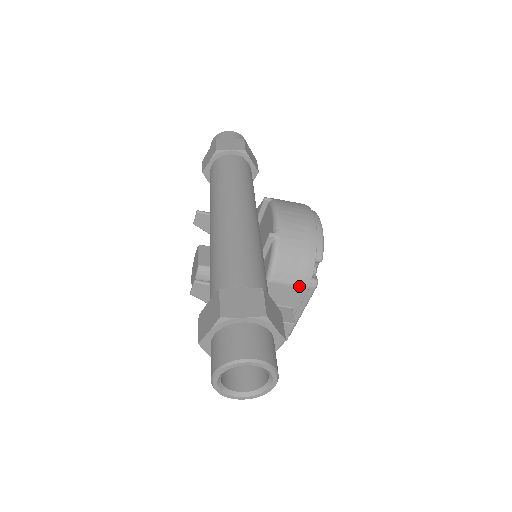
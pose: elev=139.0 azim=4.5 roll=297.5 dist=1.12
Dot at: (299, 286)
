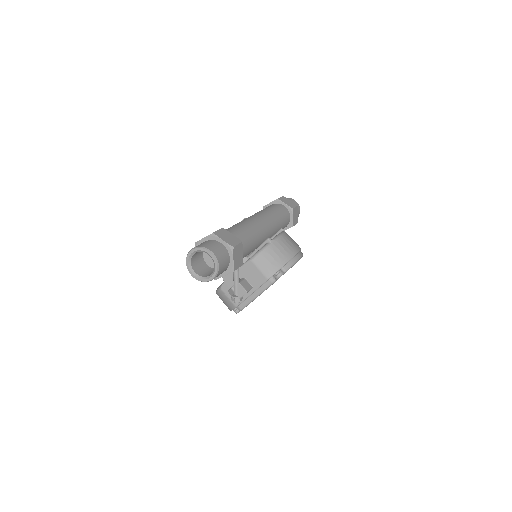
Dot at: (264, 274)
